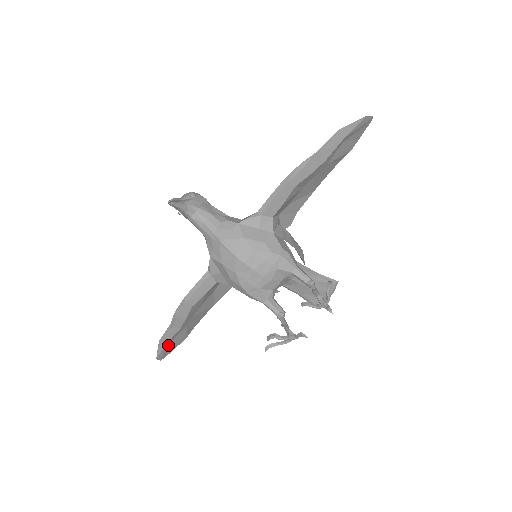
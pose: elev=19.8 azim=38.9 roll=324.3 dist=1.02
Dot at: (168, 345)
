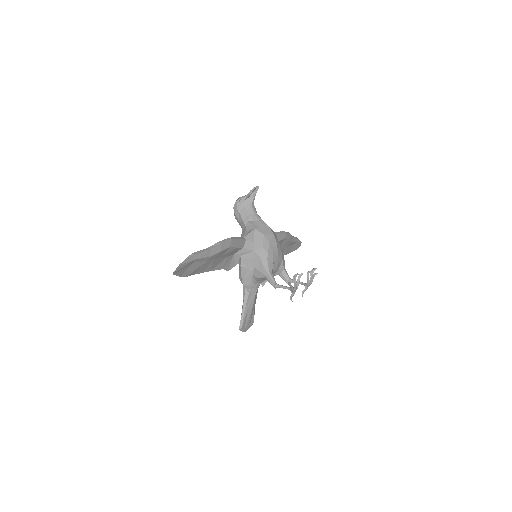
Dot at: (189, 264)
